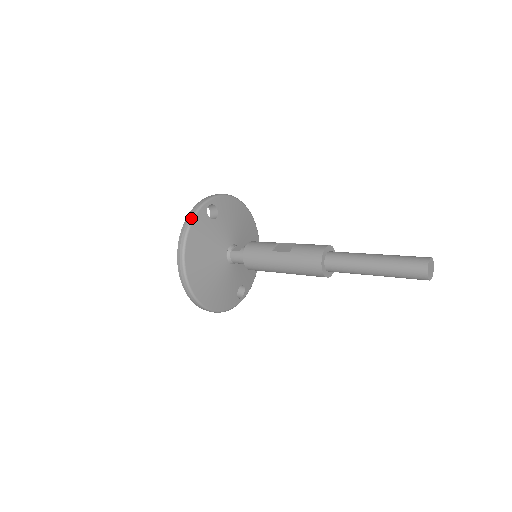
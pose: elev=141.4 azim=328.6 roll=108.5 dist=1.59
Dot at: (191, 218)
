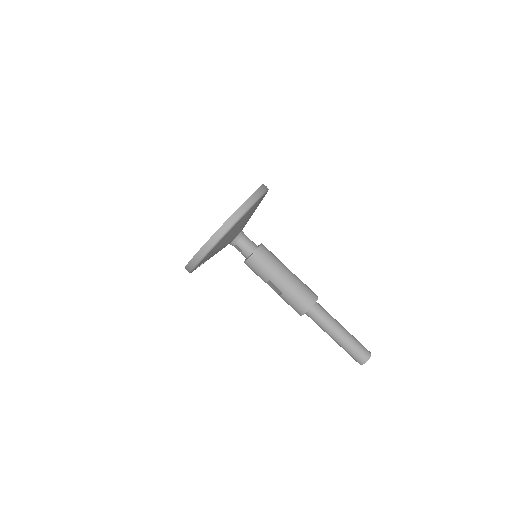
Dot at: occluded
